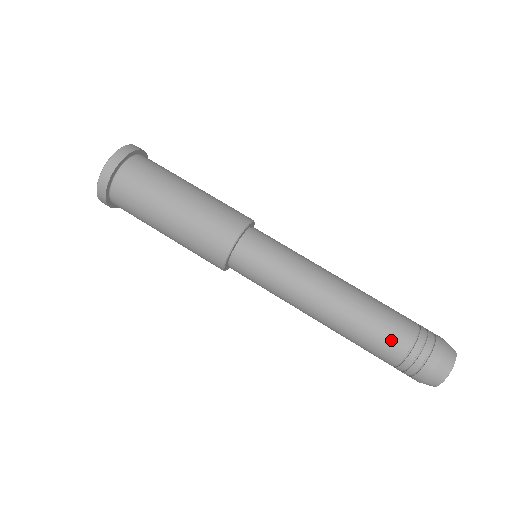
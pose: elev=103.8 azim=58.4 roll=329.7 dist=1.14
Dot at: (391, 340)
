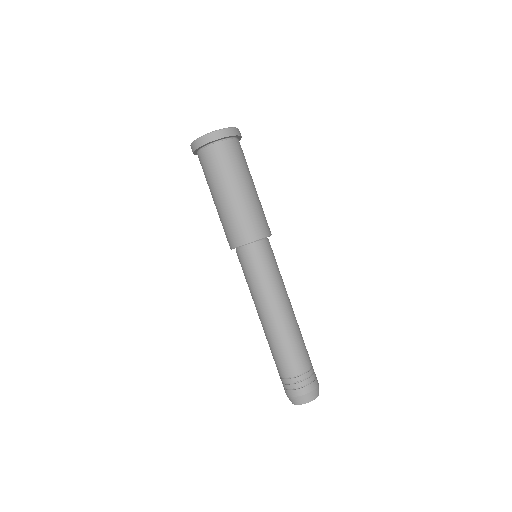
Dot at: (291, 363)
